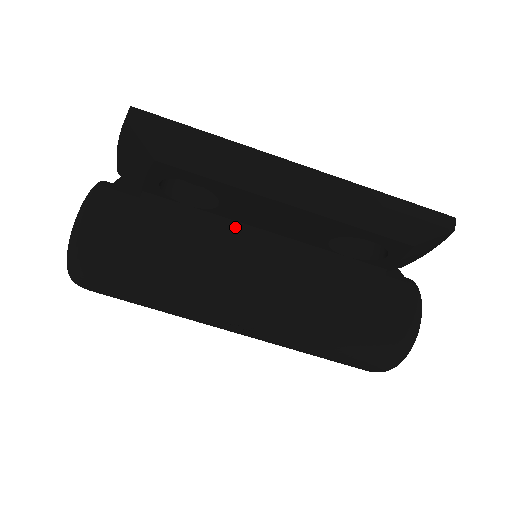
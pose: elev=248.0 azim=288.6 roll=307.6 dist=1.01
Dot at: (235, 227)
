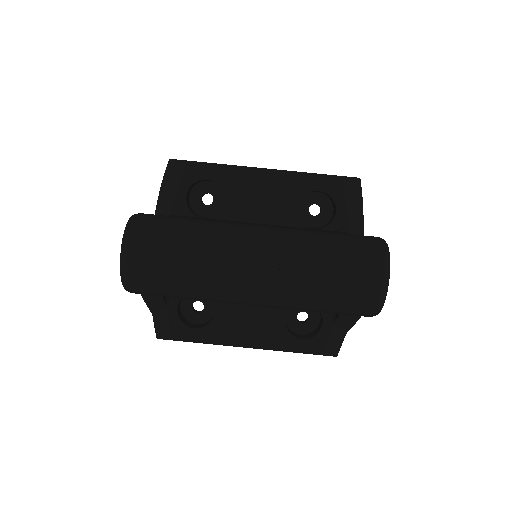
Dot at: occluded
